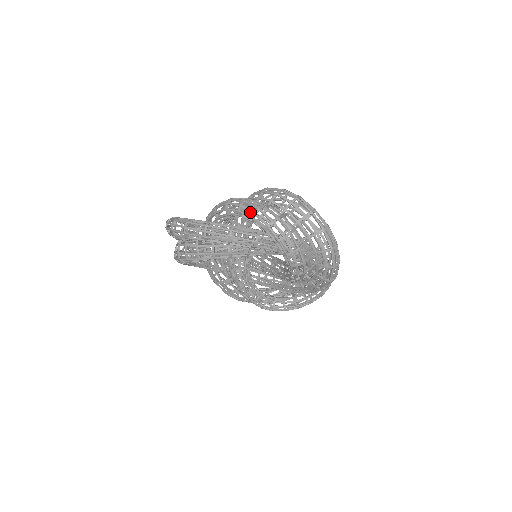
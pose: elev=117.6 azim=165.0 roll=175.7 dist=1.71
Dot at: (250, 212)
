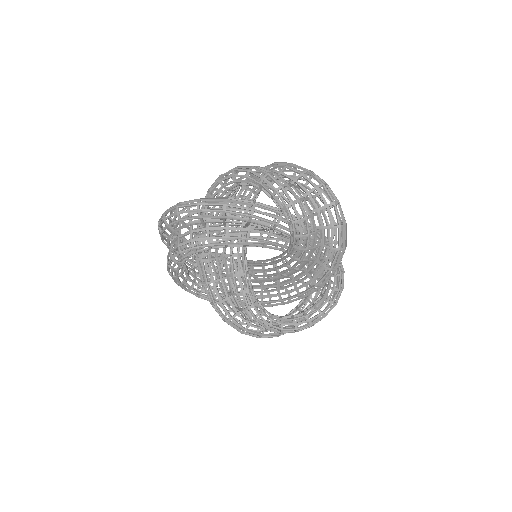
Dot at: occluded
